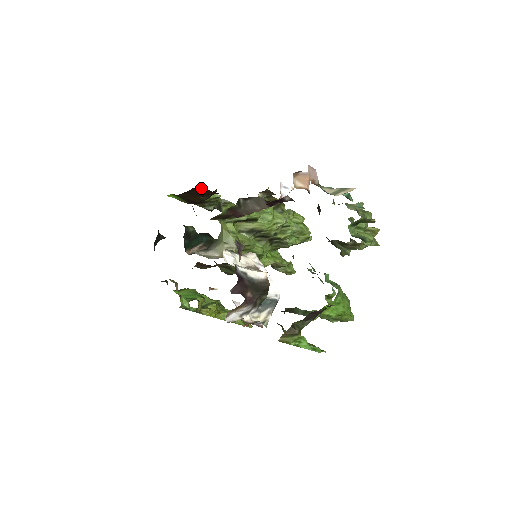
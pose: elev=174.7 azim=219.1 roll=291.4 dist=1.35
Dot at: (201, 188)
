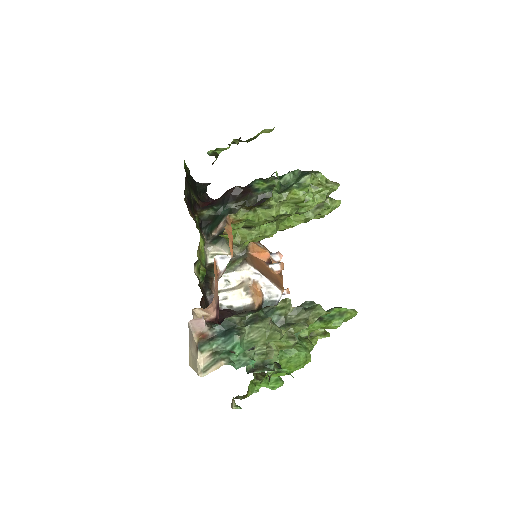
Dot at: occluded
